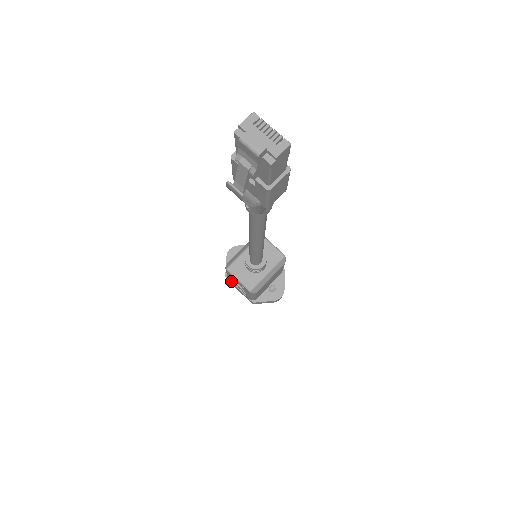
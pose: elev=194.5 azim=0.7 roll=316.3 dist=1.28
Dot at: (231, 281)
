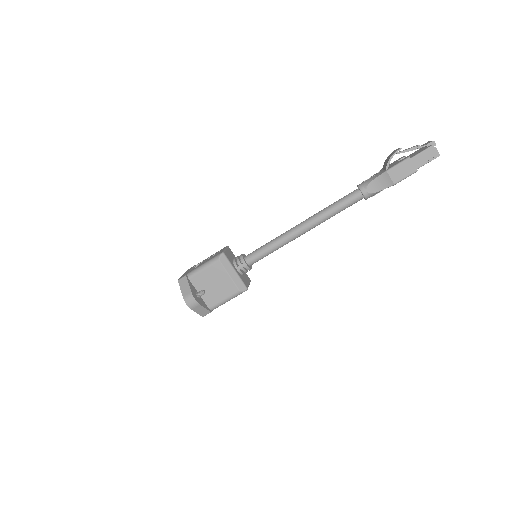
Dot at: (196, 265)
